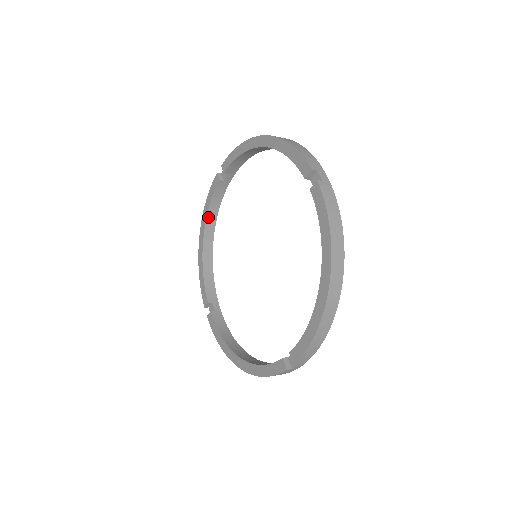
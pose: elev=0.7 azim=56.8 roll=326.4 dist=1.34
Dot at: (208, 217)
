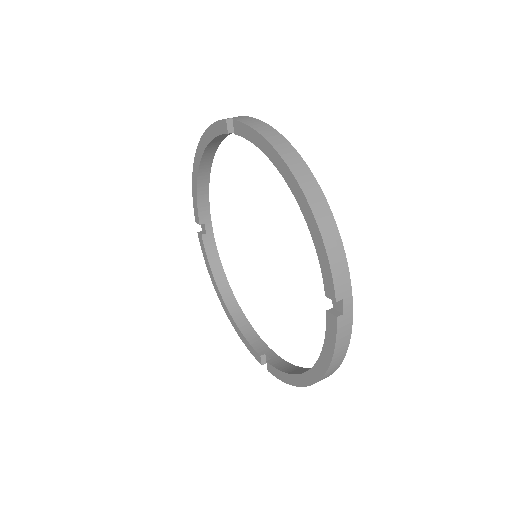
Dot at: (208, 146)
